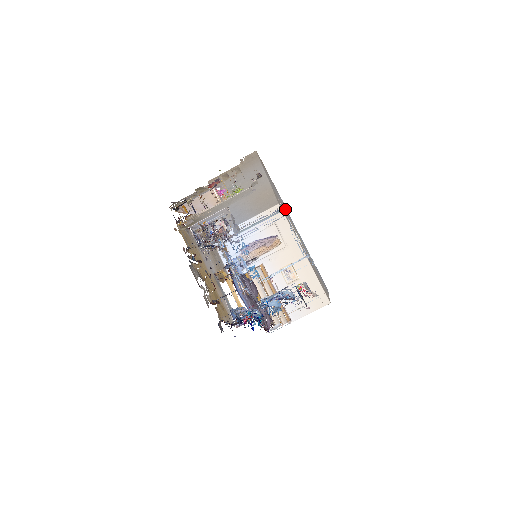
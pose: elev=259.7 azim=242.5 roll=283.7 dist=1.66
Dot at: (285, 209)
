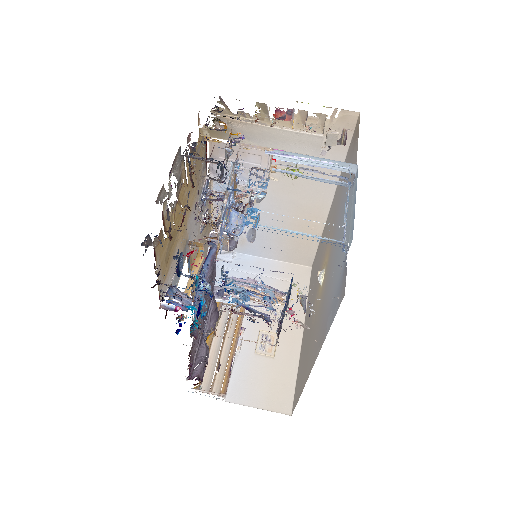
Dot at: (354, 173)
